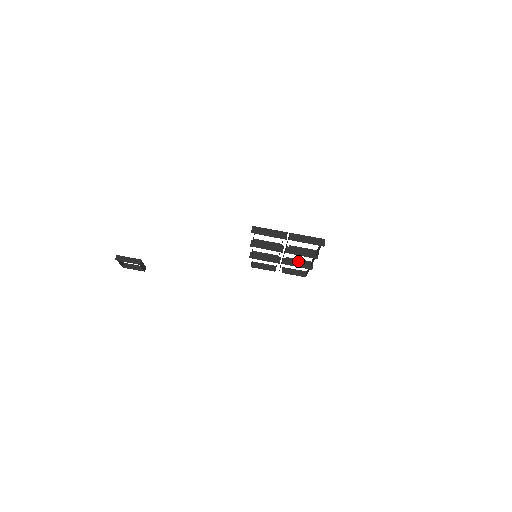
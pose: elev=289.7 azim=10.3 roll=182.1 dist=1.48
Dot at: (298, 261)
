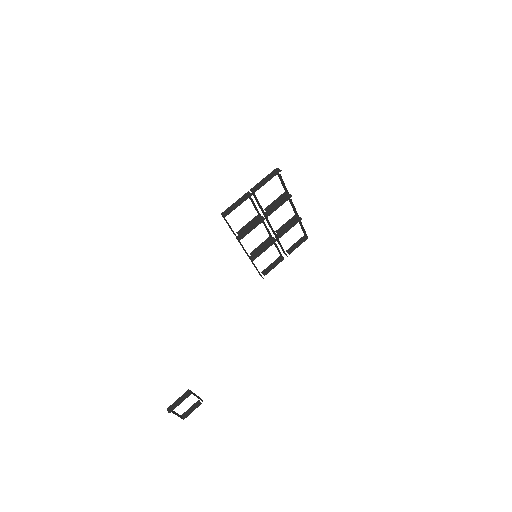
Dot at: (286, 224)
